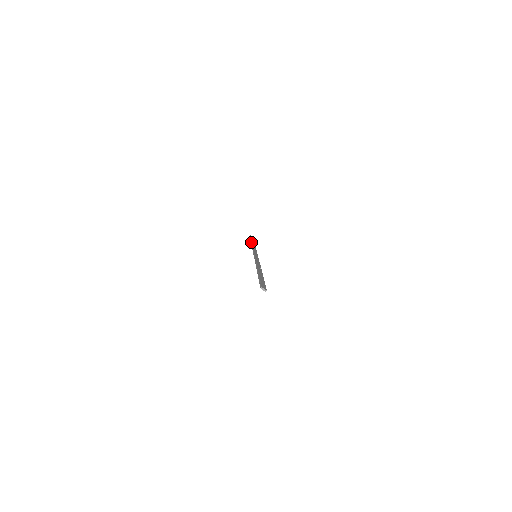
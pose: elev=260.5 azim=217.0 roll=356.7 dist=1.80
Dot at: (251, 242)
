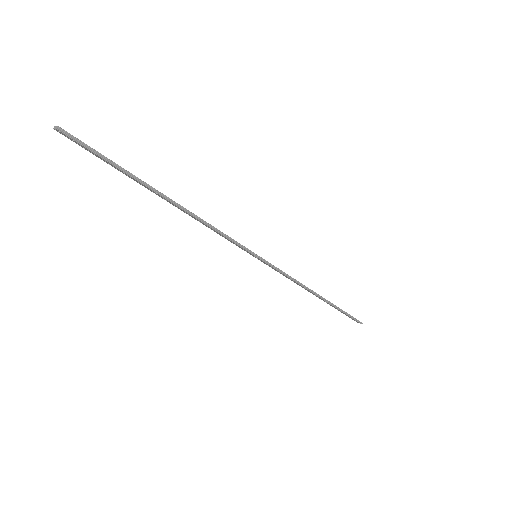
Dot at: occluded
